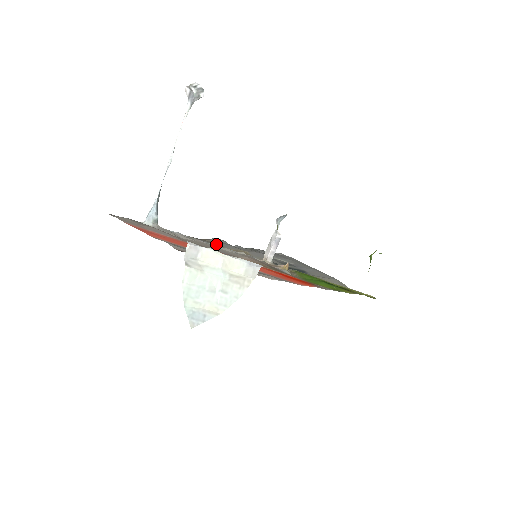
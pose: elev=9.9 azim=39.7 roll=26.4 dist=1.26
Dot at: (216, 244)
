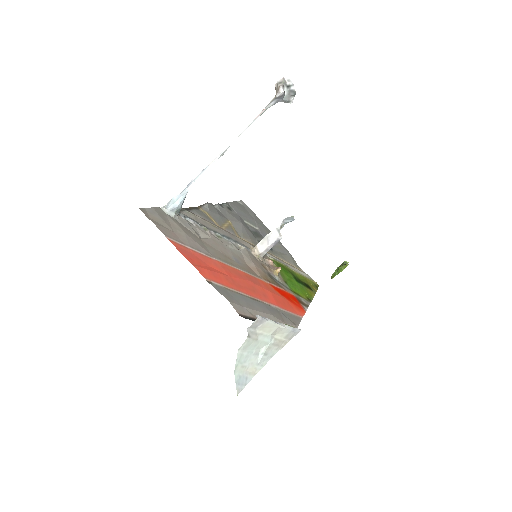
Dot at: (211, 218)
